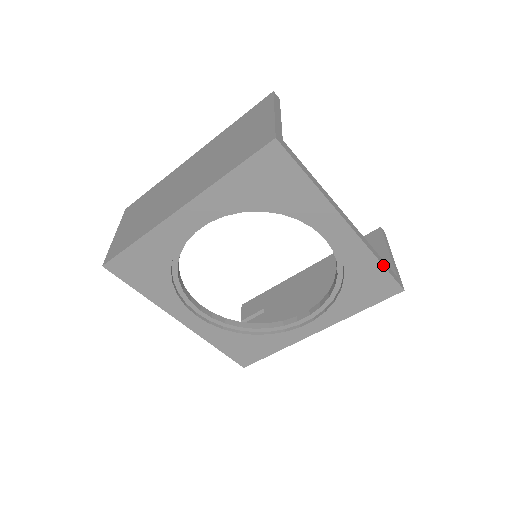
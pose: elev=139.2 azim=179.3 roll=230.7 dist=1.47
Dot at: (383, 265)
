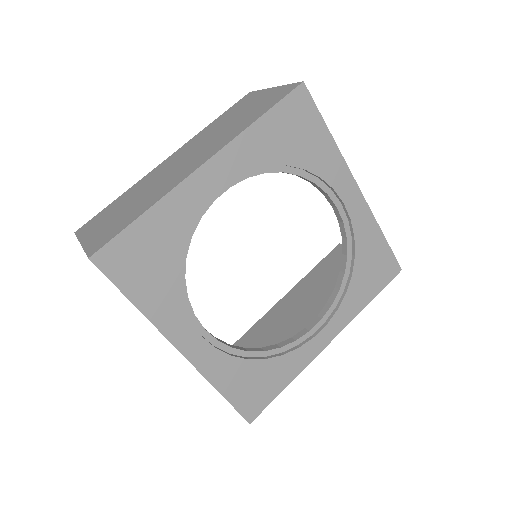
Dot at: (385, 238)
